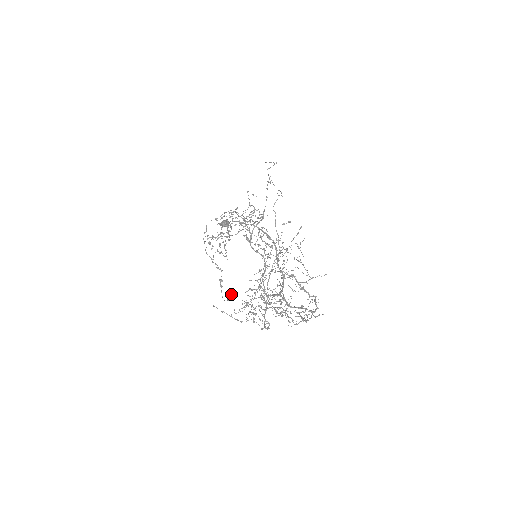
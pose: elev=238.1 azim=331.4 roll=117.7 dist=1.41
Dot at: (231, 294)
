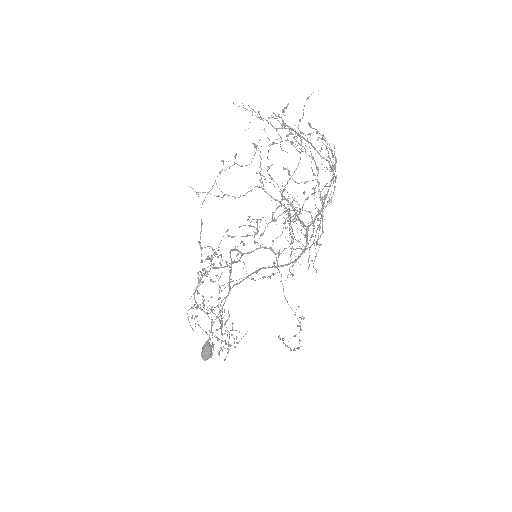
Dot at: (253, 143)
